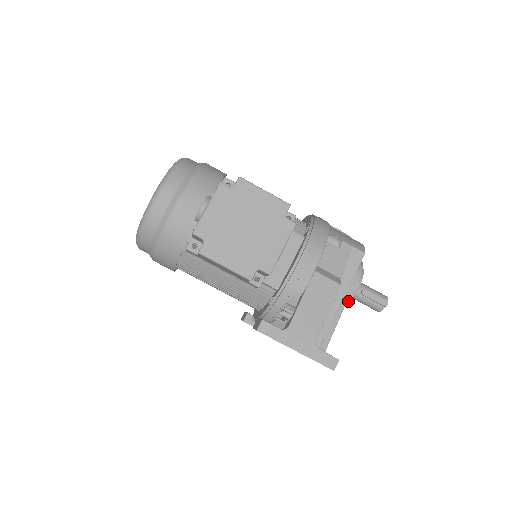
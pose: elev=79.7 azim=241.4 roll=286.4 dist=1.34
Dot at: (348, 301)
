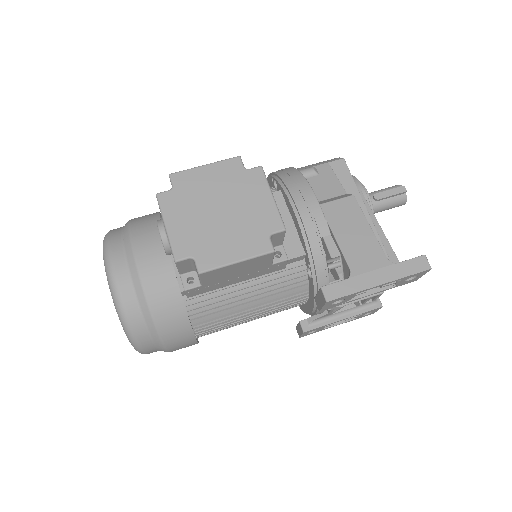
Dot at: occluded
